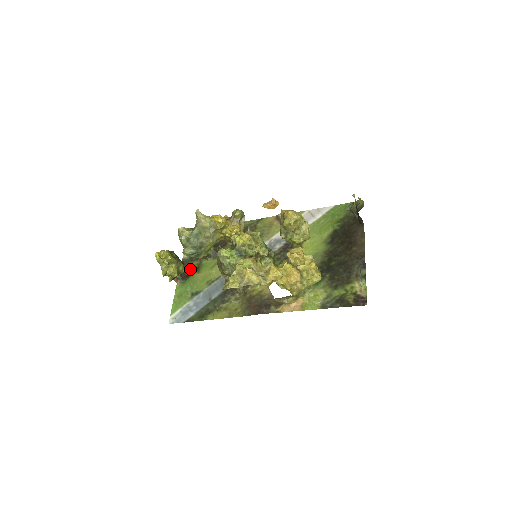
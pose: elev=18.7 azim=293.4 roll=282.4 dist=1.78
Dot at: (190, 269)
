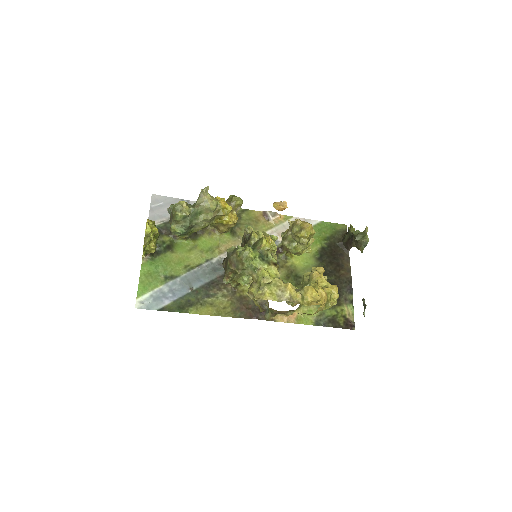
Dot at: (160, 244)
